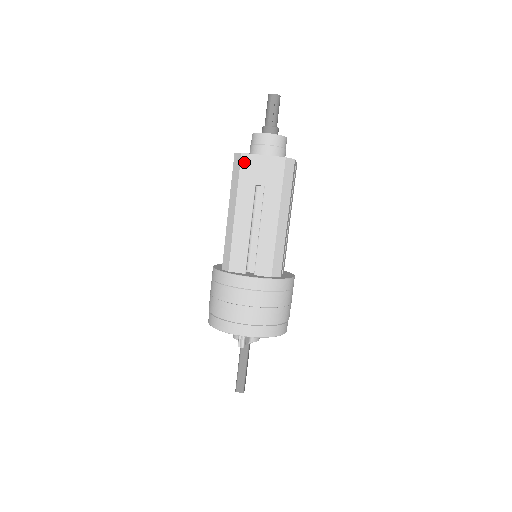
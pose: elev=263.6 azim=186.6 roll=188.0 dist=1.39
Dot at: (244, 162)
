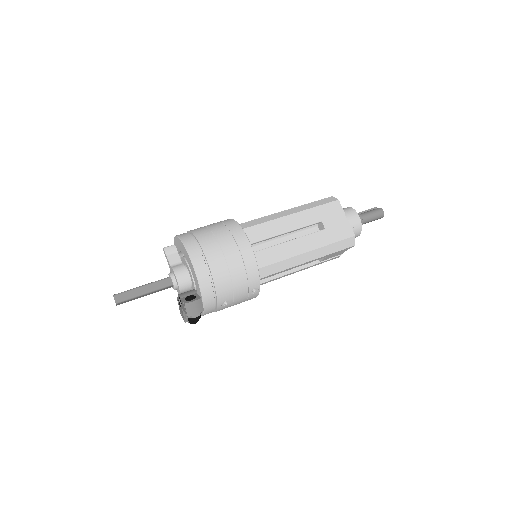
Dot at: occluded
